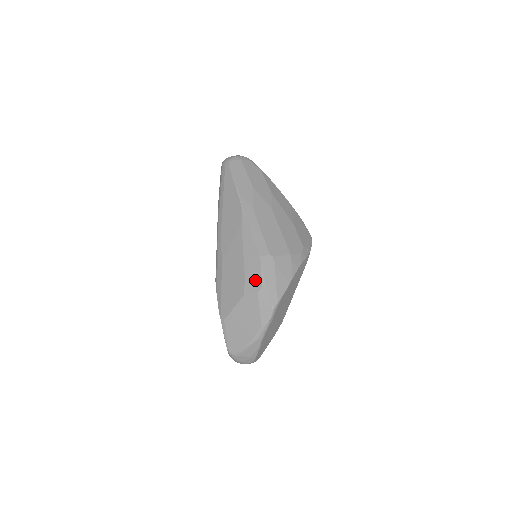
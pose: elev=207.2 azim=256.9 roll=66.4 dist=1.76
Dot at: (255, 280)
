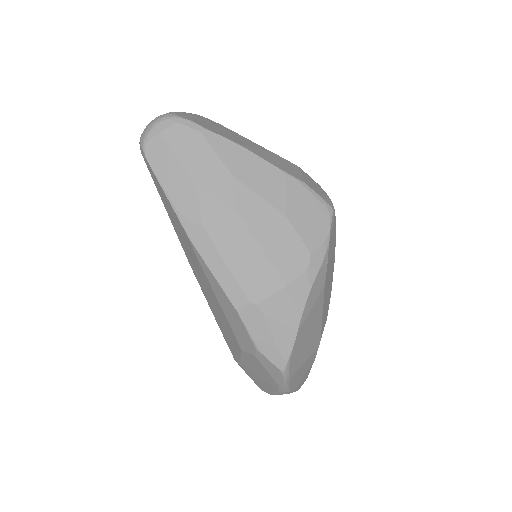
Dot at: (245, 339)
